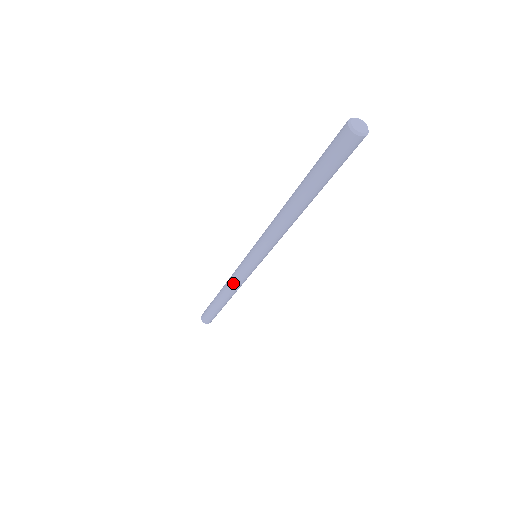
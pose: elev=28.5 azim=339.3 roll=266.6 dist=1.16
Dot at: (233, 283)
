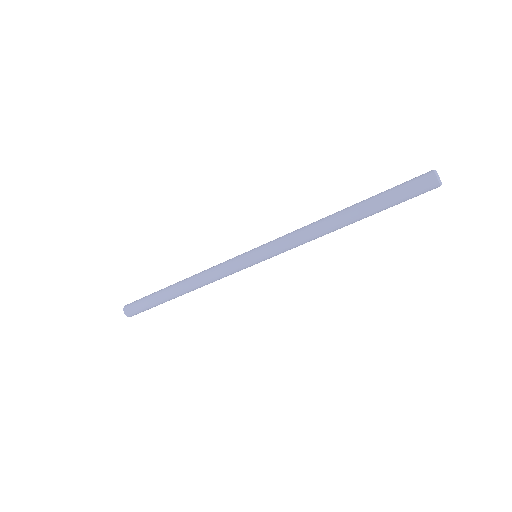
Dot at: (208, 272)
